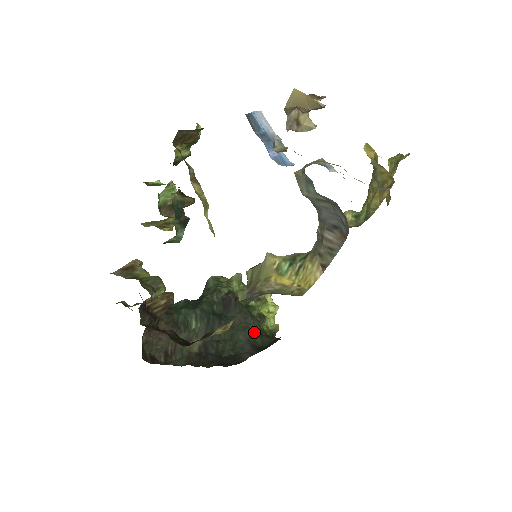
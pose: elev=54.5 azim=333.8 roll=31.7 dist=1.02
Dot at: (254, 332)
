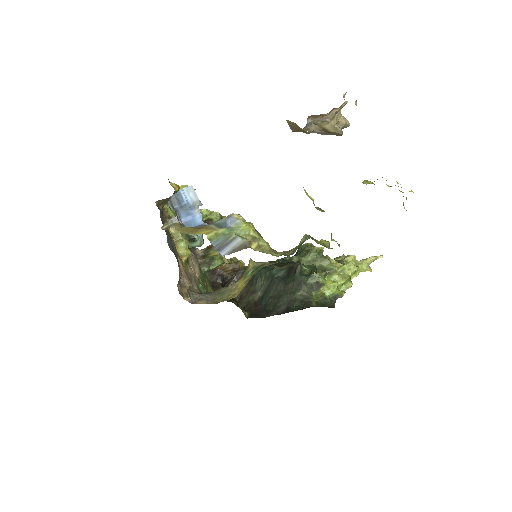
Dot at: (297, 297)
